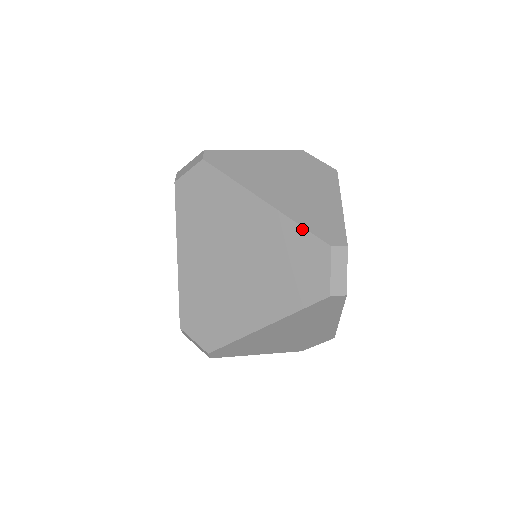
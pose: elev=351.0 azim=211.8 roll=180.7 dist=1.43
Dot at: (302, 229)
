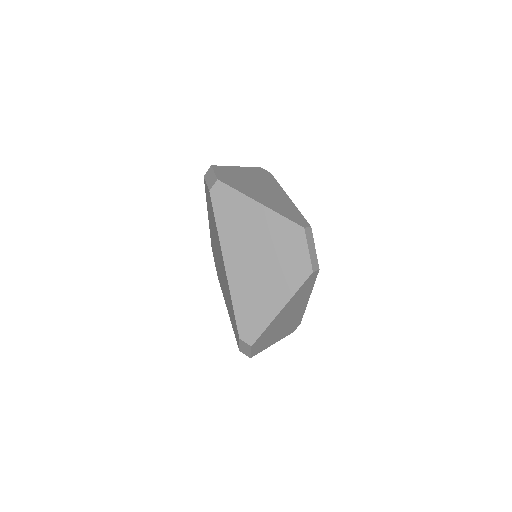
Dot at: (233, 310)
